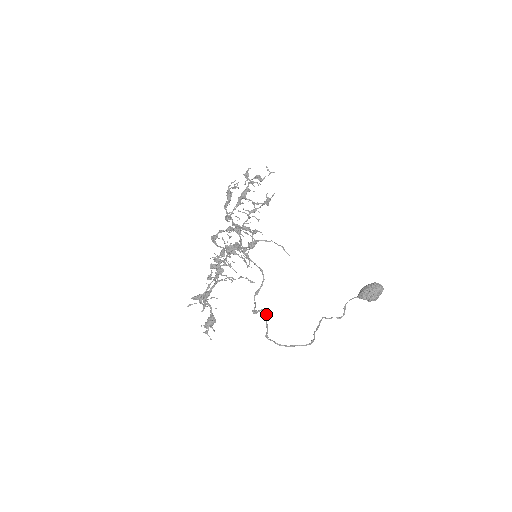
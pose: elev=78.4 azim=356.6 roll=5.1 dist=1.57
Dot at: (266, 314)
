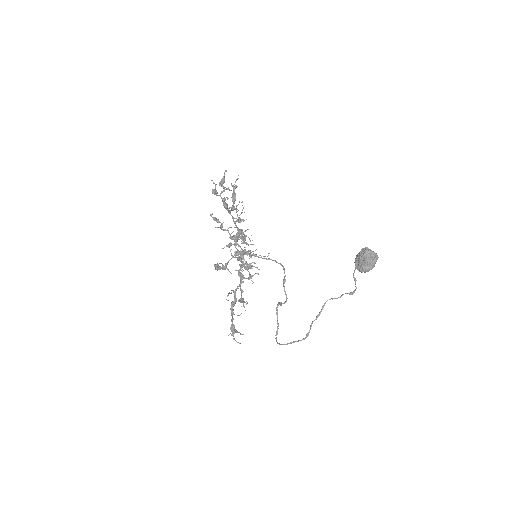
Dot at: (276, 310)
